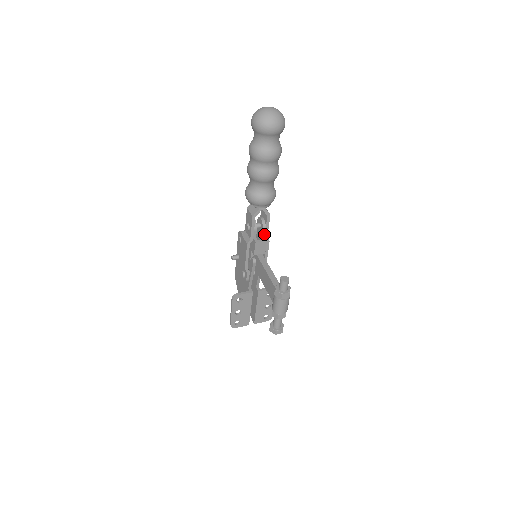
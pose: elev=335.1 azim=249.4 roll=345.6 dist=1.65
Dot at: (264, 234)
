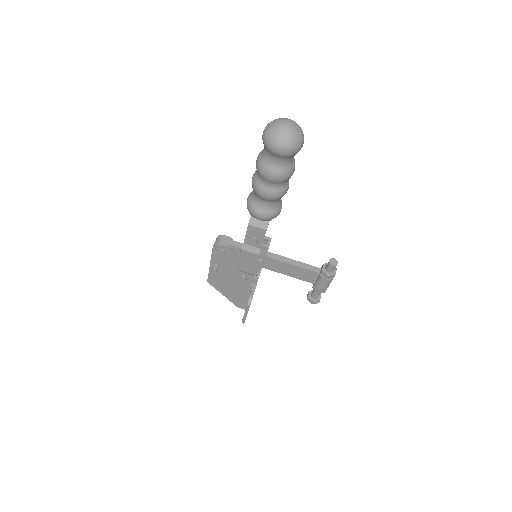
Dot at: occluded
